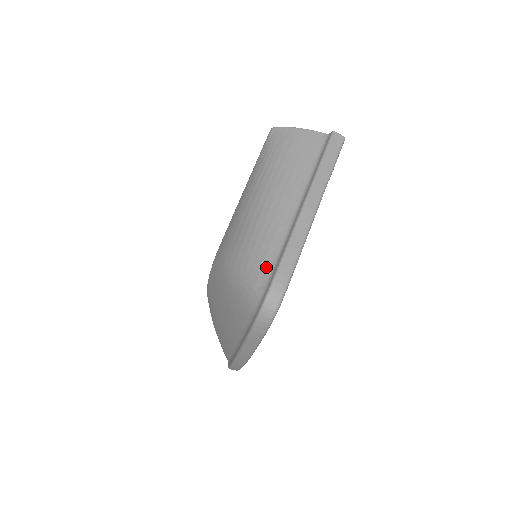
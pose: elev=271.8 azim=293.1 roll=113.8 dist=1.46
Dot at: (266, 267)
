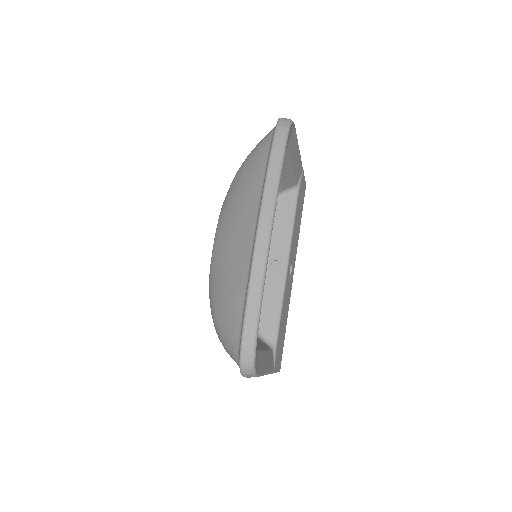
Dot at: occluded
